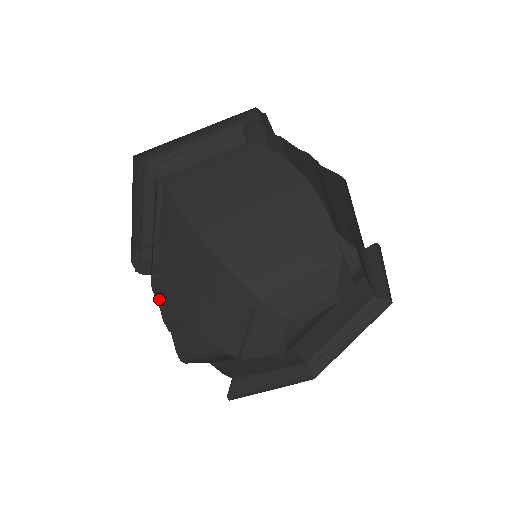
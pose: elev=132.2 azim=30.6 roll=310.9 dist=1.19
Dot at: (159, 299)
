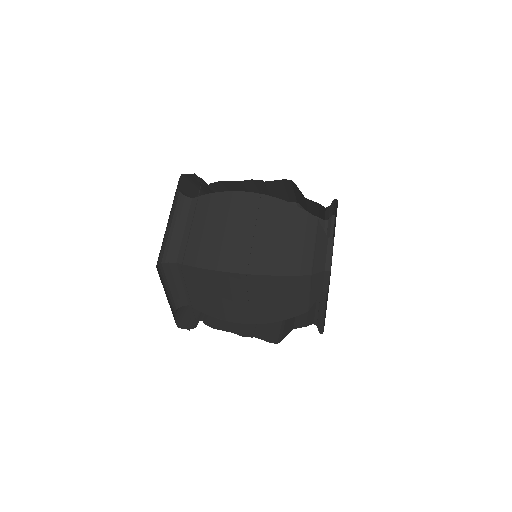
Dot at: occluded
